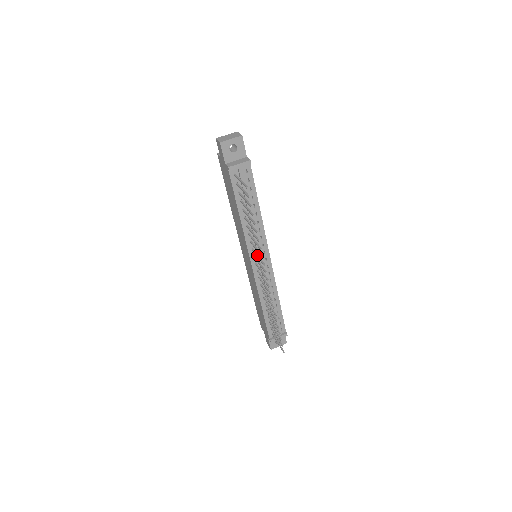
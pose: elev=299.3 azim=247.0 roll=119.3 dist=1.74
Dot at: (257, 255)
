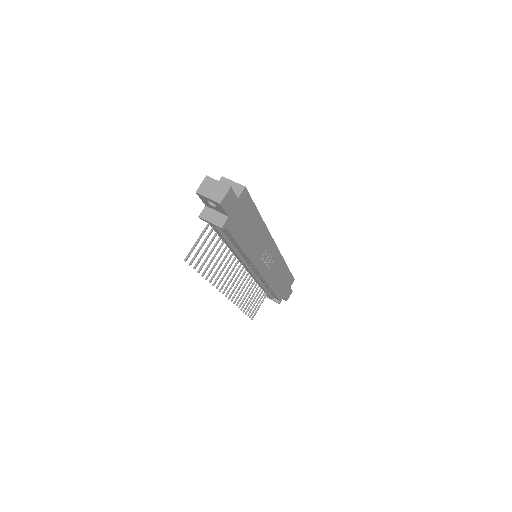
Dot at: (230, 272)
